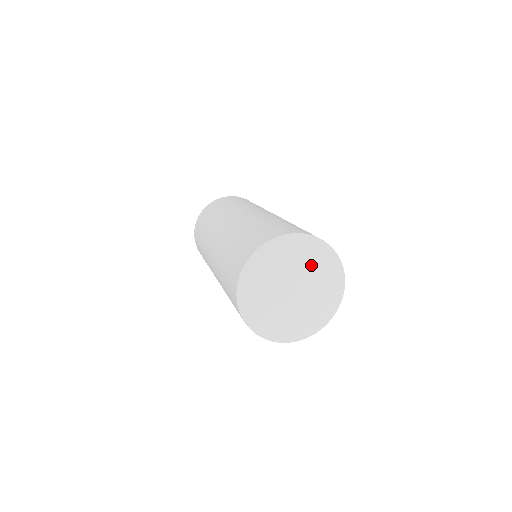
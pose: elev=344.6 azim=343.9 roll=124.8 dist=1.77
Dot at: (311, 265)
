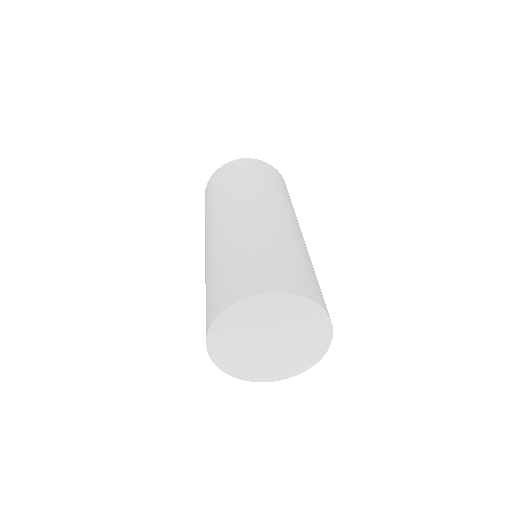
Dot at: (304, 337)
